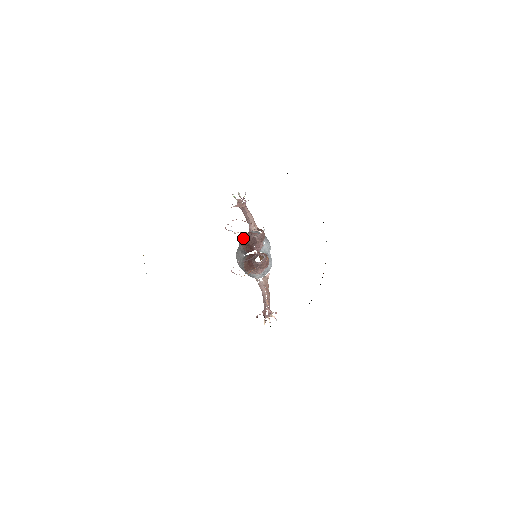
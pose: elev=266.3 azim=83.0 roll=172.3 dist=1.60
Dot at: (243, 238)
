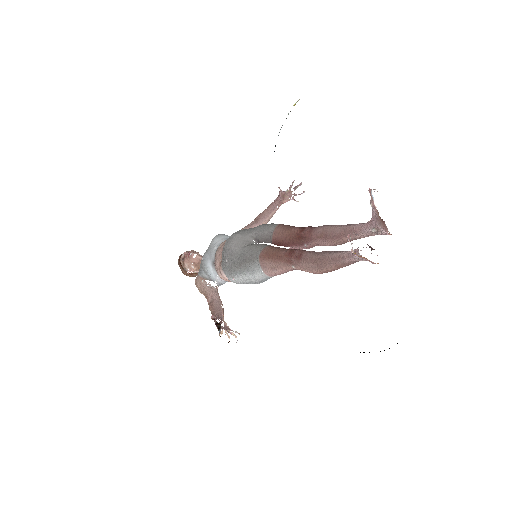
Dot at: occluded
